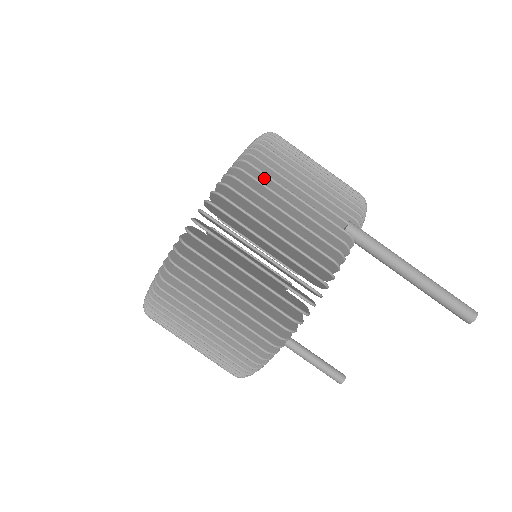
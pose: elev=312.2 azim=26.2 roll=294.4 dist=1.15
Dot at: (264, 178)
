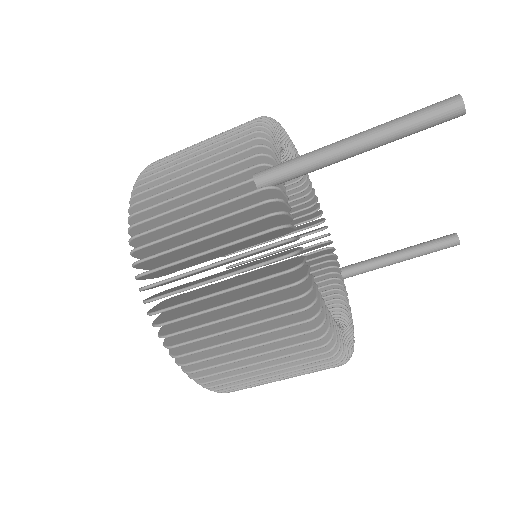
Dot at: (158, 232)
